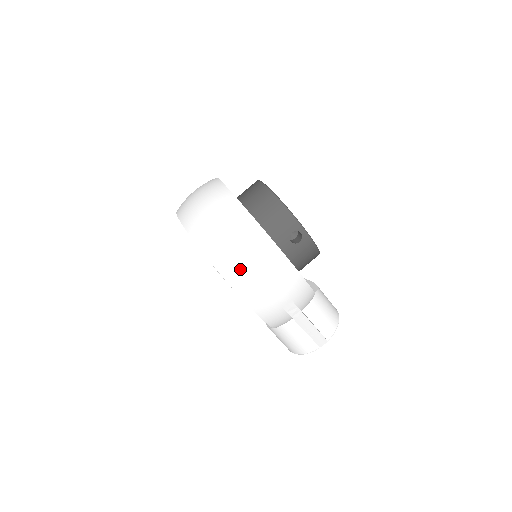
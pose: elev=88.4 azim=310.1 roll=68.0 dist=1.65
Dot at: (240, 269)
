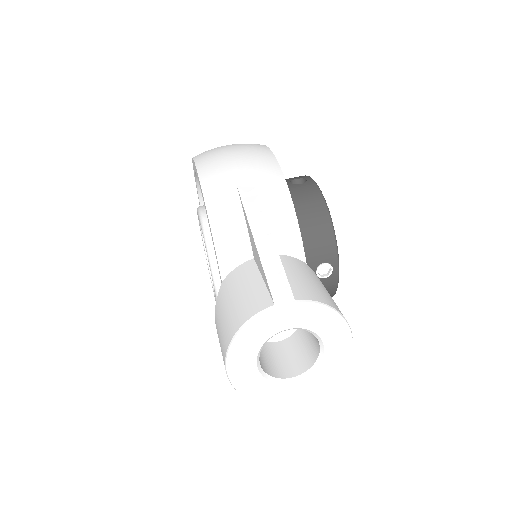
Dot at: occluded
